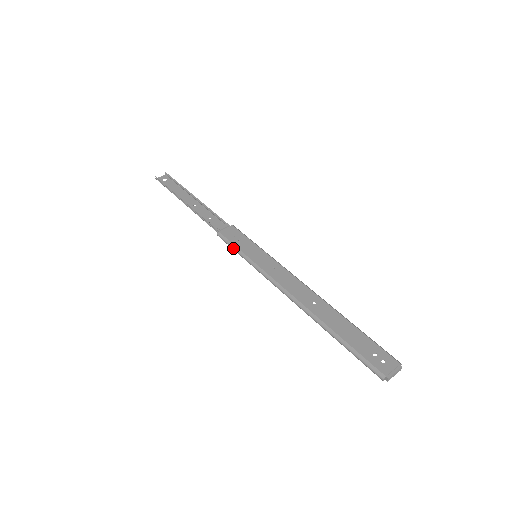
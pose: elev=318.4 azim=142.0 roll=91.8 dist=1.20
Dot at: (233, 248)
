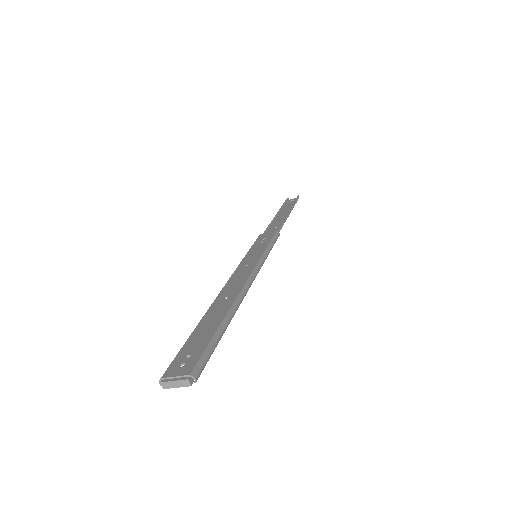
Dot at: occluded
